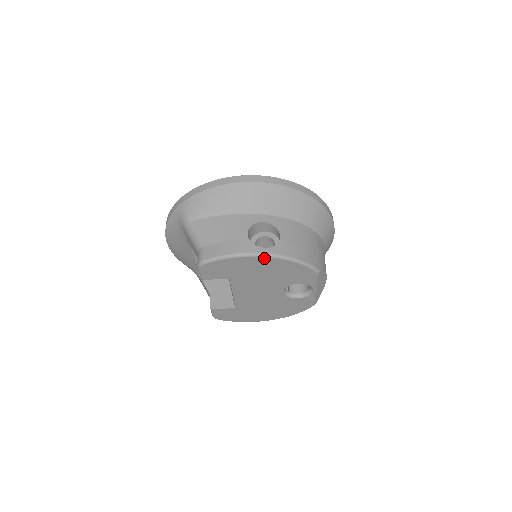
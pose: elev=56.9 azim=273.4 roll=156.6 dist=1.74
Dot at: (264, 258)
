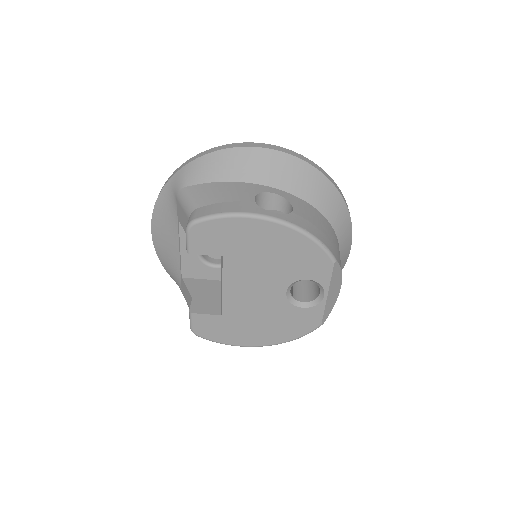
Dot at: (271, 224)
